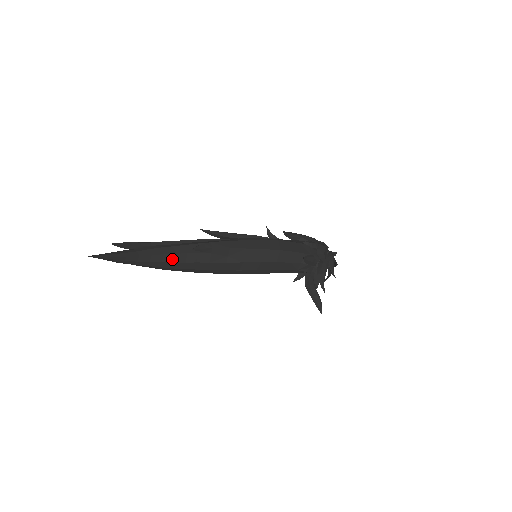
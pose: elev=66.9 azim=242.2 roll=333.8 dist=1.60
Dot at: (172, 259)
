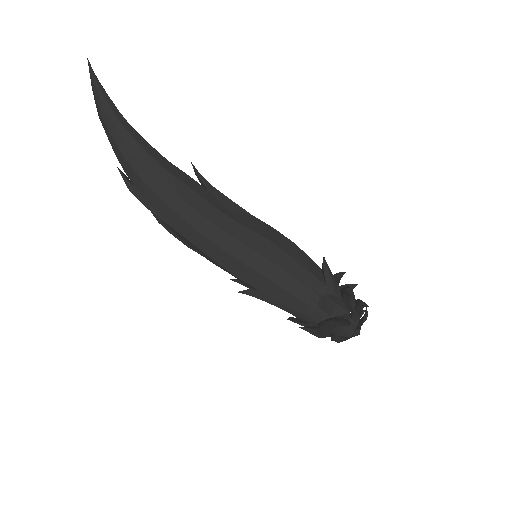
Dot at: (161, 162)
